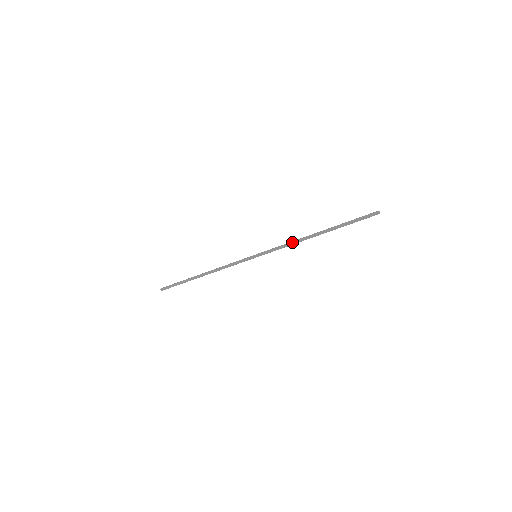
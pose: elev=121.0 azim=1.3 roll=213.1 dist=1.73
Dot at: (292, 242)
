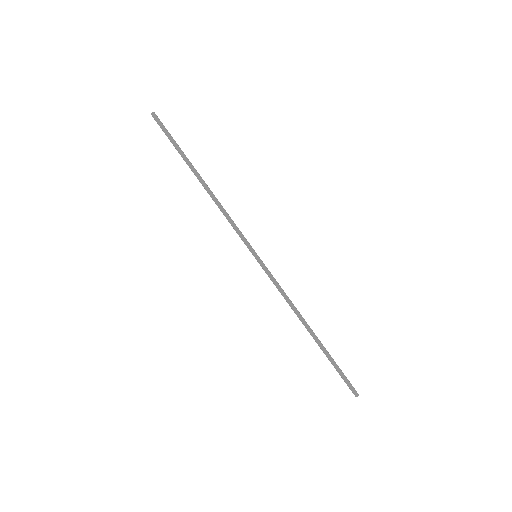
Dot at: (290, 303)
